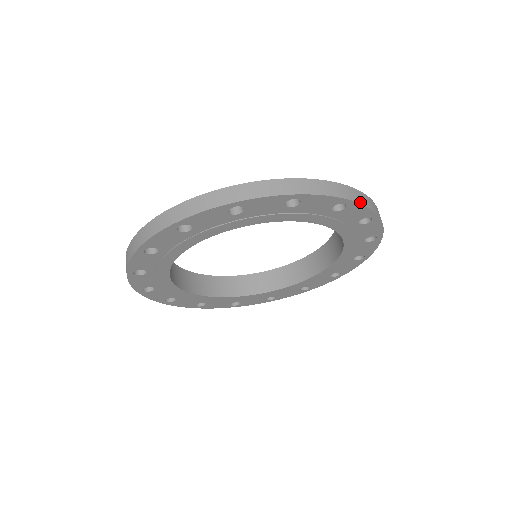
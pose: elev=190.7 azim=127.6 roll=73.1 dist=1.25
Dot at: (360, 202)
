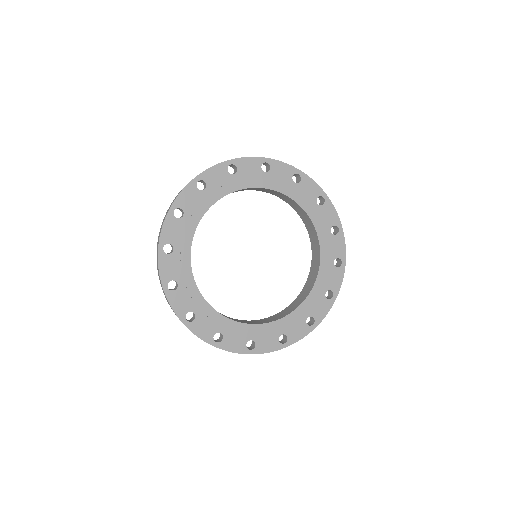
Dot at: (277, 160)
